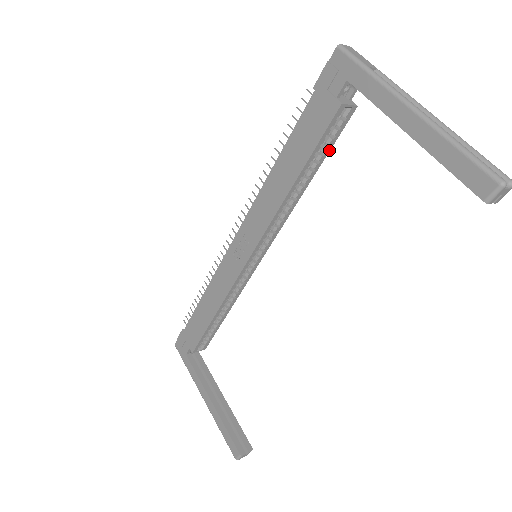
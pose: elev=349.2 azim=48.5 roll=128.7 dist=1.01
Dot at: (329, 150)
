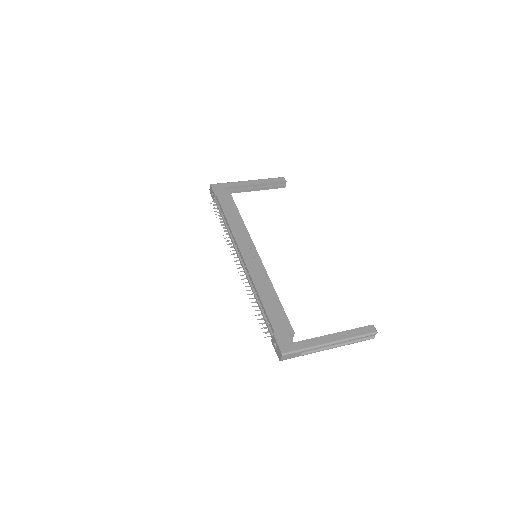
Dot at: occluded
